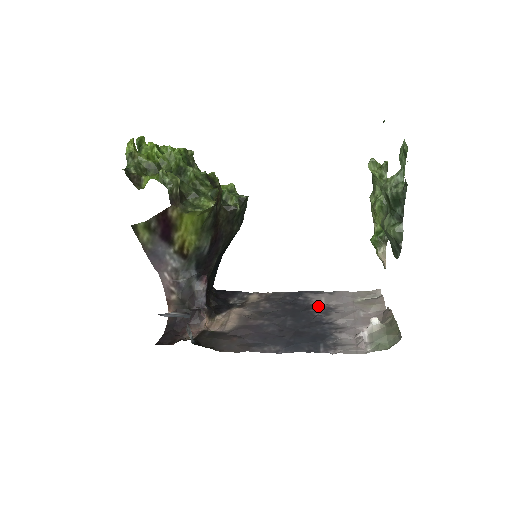
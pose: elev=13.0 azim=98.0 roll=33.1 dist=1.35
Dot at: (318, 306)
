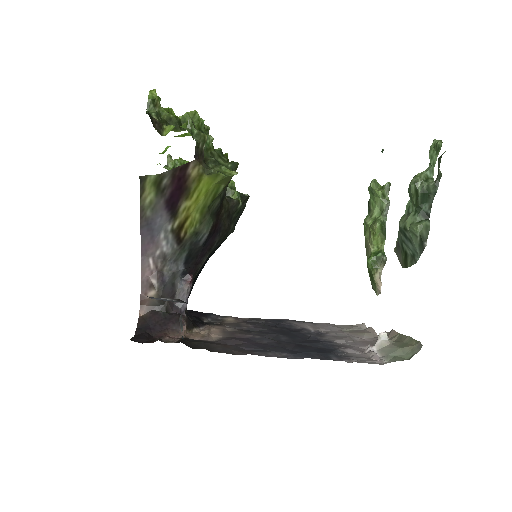
Dot at: (307, 330)
